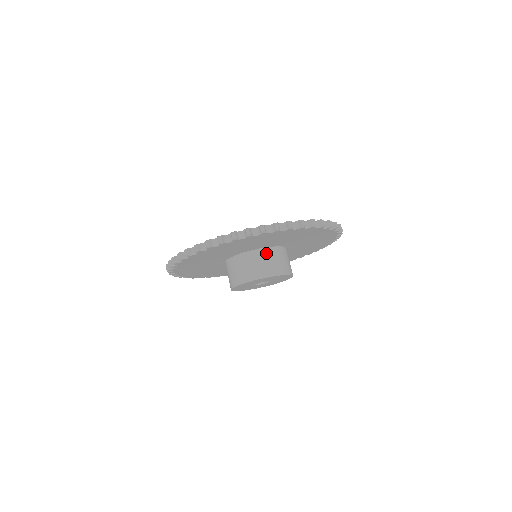
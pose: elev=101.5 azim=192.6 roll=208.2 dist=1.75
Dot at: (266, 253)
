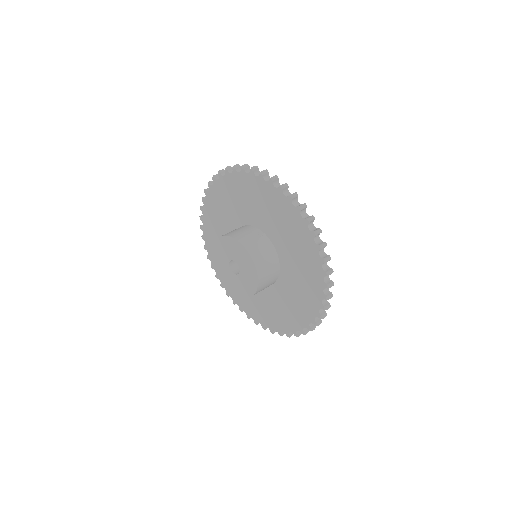
Dot at: (255, 231)
